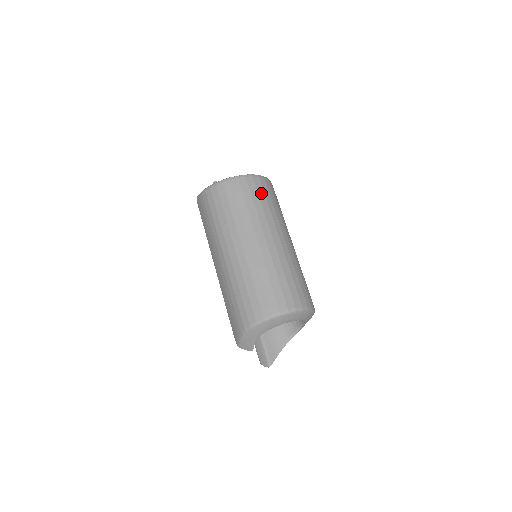
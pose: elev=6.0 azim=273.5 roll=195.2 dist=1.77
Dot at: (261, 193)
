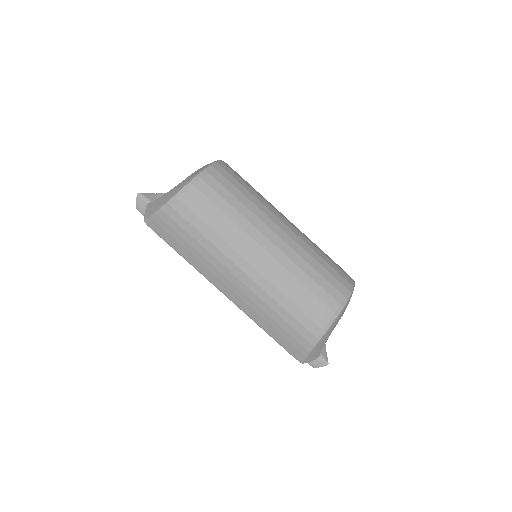
Dot at: (239, 179)
